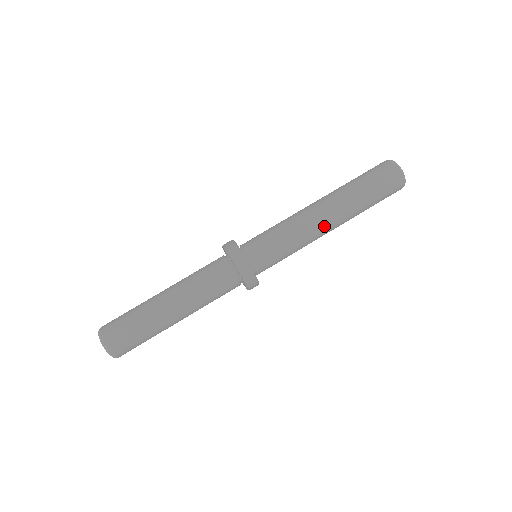
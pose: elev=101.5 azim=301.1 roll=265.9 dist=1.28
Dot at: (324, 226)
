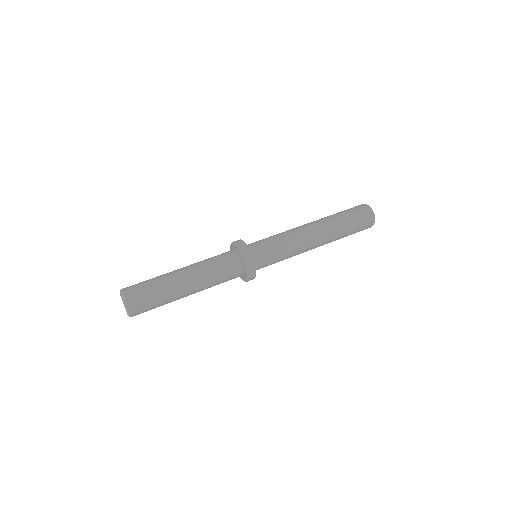
Dot at: (307, 230)
